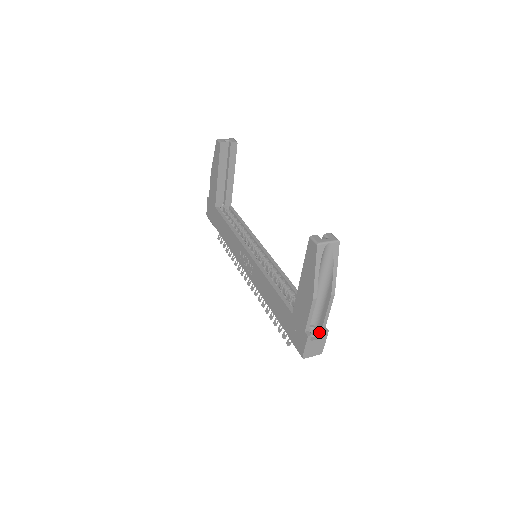
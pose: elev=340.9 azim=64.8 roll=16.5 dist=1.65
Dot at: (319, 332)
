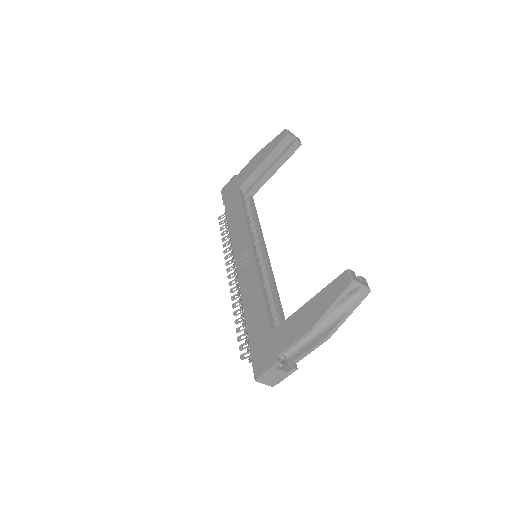
Dot at: (287, 364)
